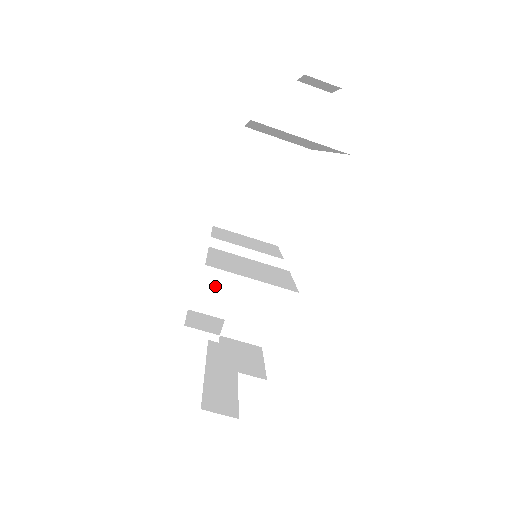
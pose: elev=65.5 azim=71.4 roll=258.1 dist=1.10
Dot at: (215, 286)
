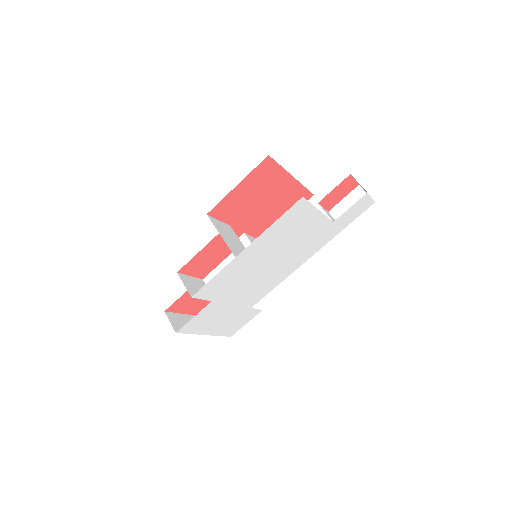
Dot at: occluded
